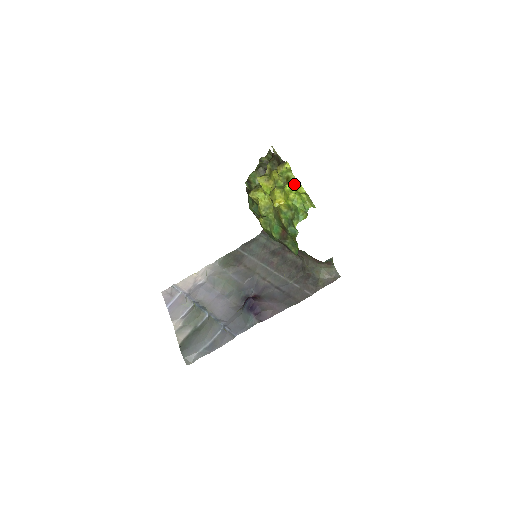
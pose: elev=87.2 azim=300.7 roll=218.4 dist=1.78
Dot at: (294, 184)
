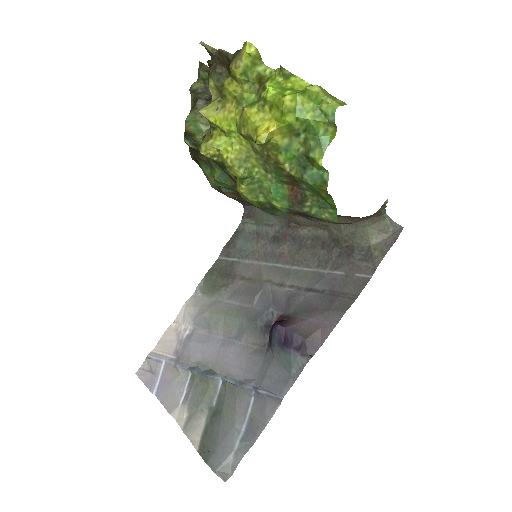
Dot at: (279, 80)
